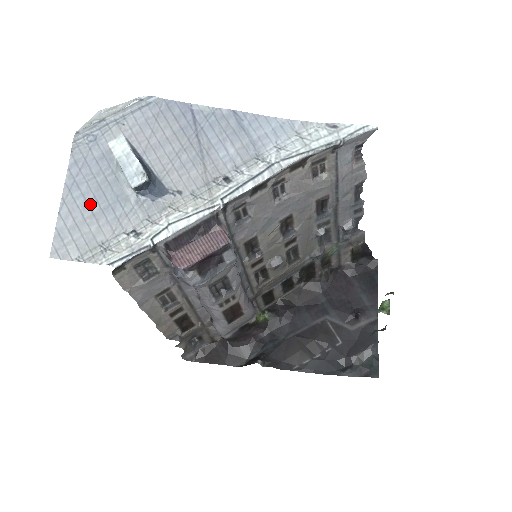
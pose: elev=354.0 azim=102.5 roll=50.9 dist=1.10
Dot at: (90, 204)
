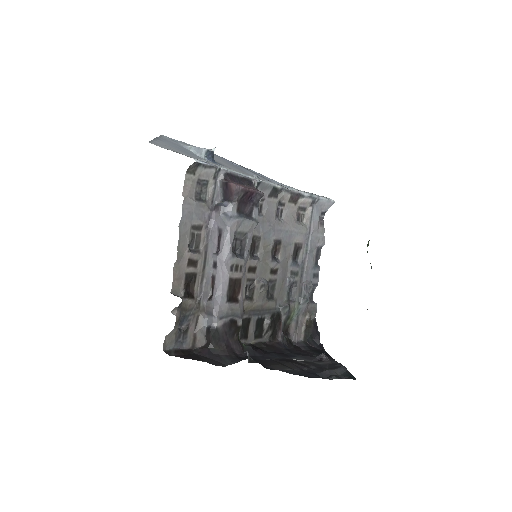
Dot at: (174, 147)
